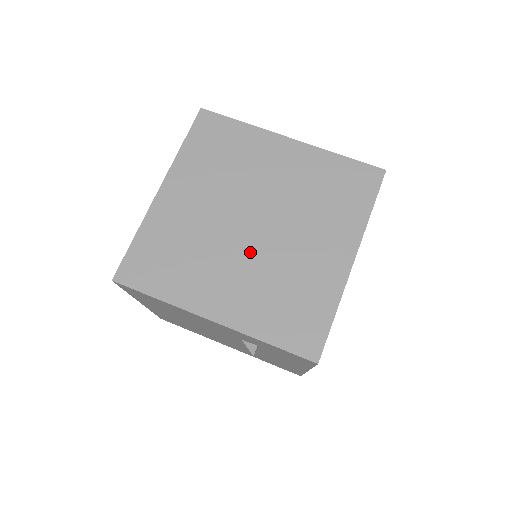
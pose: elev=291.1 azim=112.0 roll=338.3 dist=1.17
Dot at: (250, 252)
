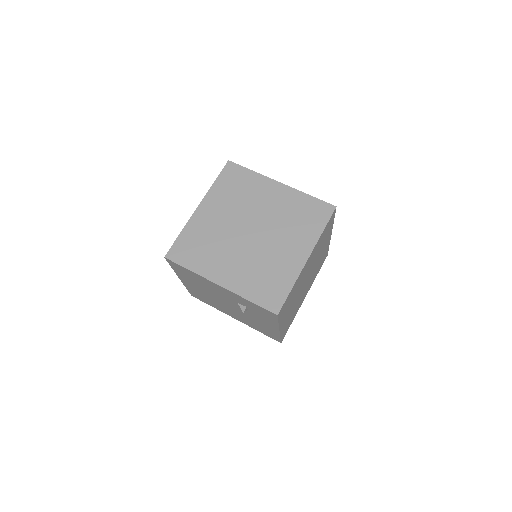
Dot at: (247, 248)
